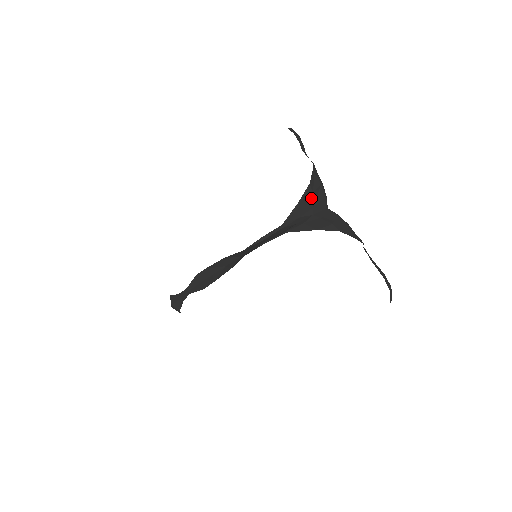
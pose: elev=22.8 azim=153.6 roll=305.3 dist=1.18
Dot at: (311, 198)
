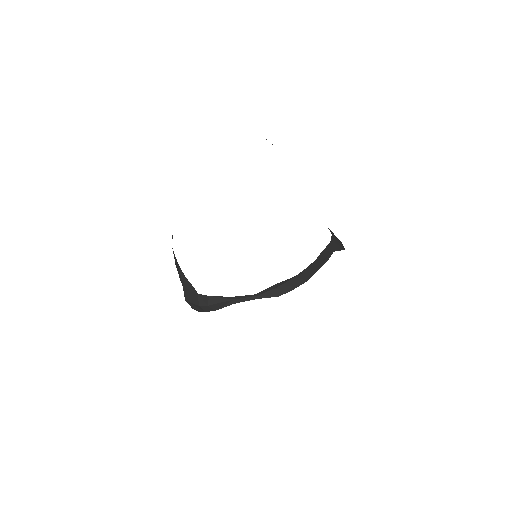
Dot at: occluded
